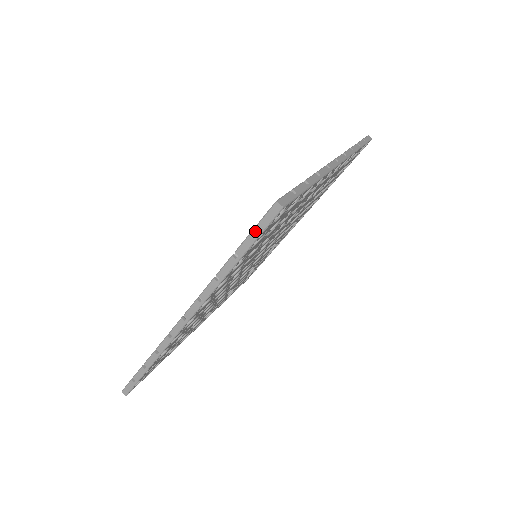
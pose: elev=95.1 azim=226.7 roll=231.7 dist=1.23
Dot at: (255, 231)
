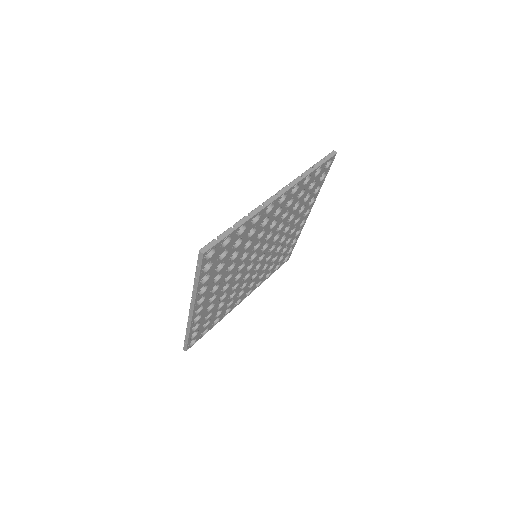
Dot at: (323, 160)
